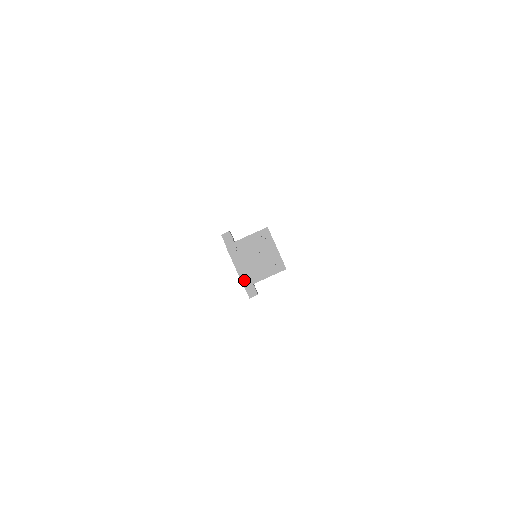
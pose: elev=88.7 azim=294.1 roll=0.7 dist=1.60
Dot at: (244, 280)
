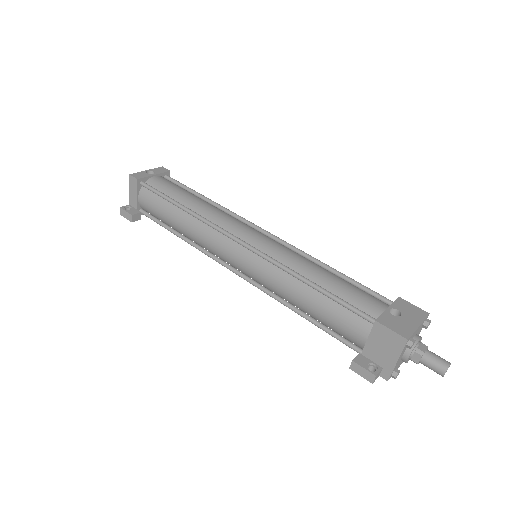
Dot at: occluded
